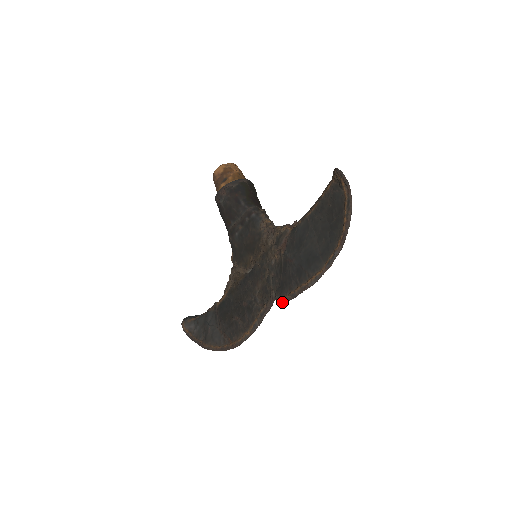
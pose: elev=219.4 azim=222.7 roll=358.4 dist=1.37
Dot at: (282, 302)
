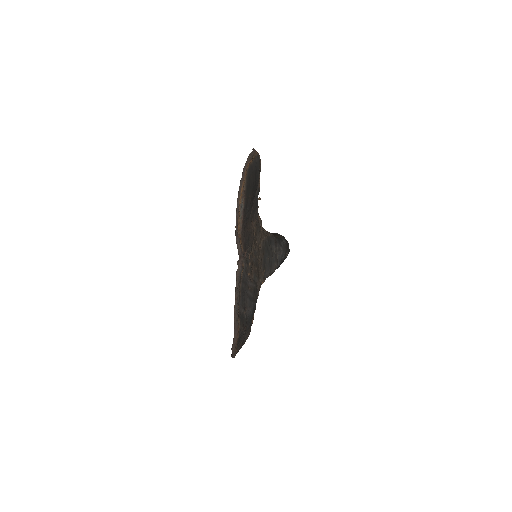
Dot at: (237, 248)
